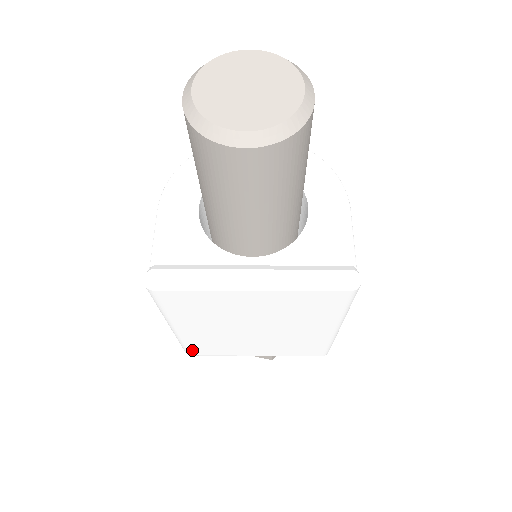
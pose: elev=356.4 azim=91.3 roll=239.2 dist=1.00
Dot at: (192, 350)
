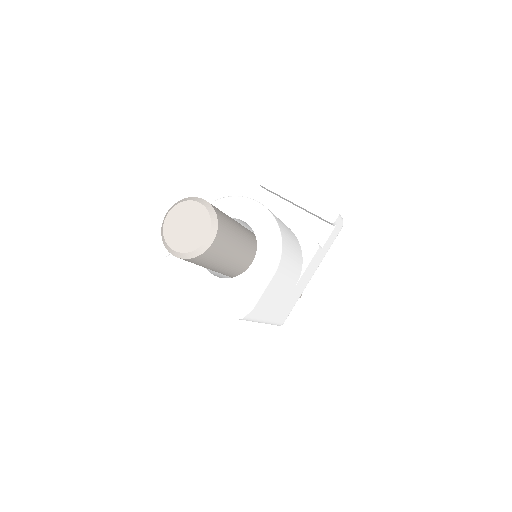
Dot at: occluded
